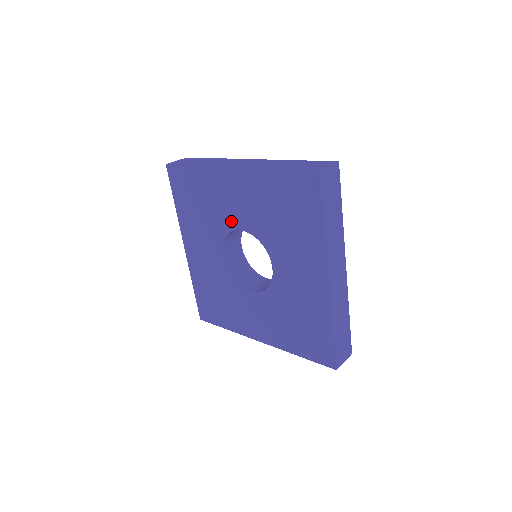
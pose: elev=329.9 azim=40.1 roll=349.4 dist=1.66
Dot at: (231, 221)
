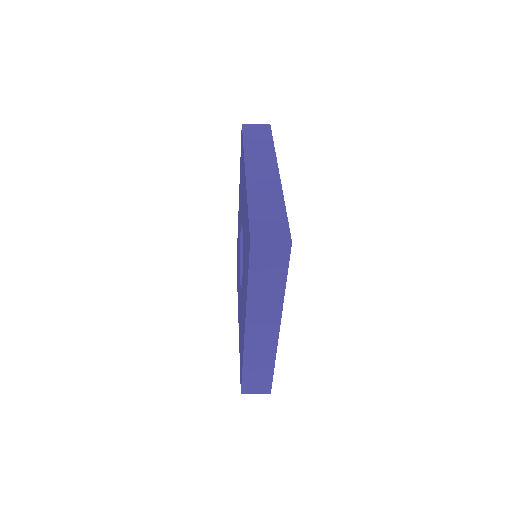
Dot at: (242, 215)
